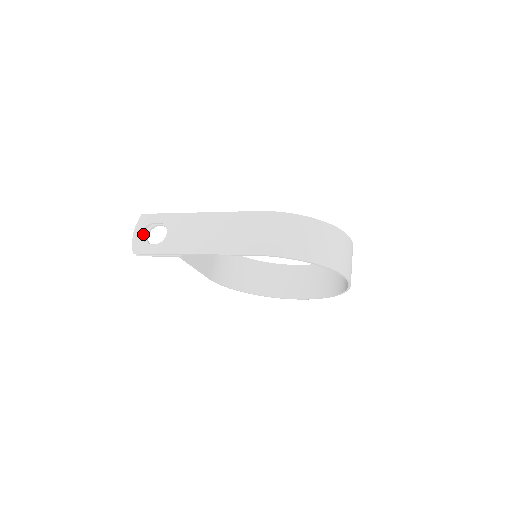
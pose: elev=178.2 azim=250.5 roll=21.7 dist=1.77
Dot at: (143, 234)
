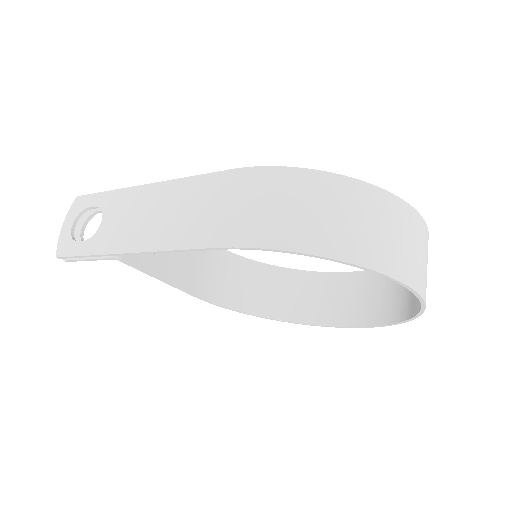
Dot at: (74, 227)
